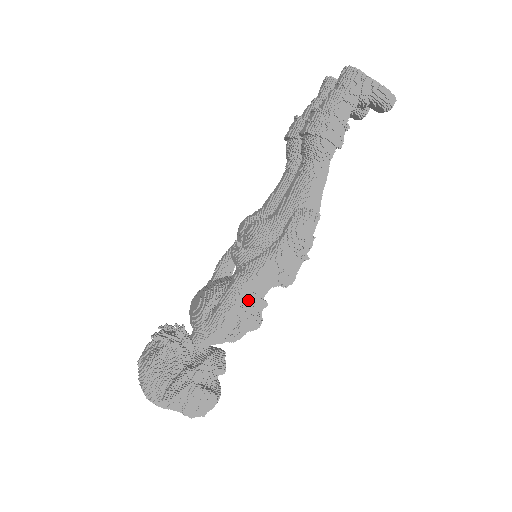
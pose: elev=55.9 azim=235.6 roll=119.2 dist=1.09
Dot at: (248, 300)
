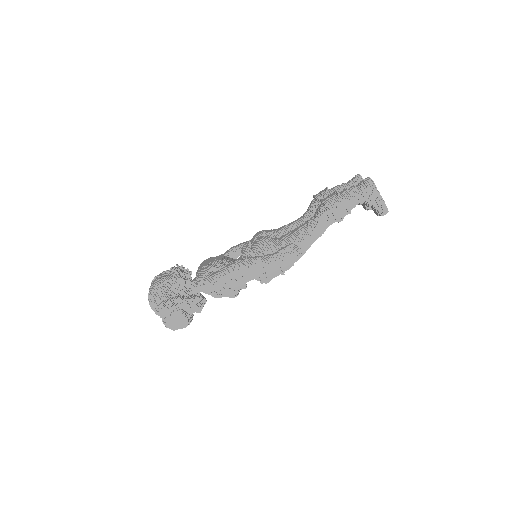
Dot at: (237, 278)
